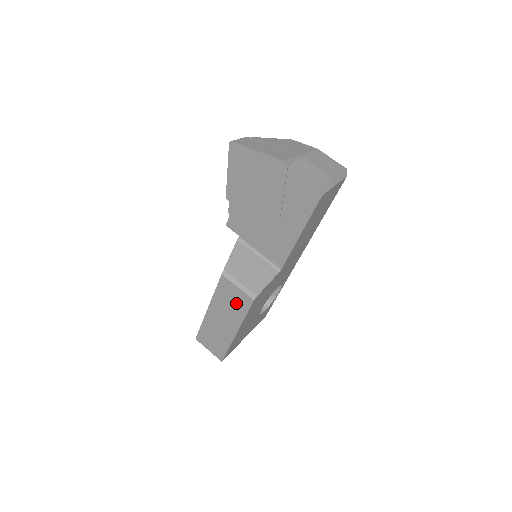
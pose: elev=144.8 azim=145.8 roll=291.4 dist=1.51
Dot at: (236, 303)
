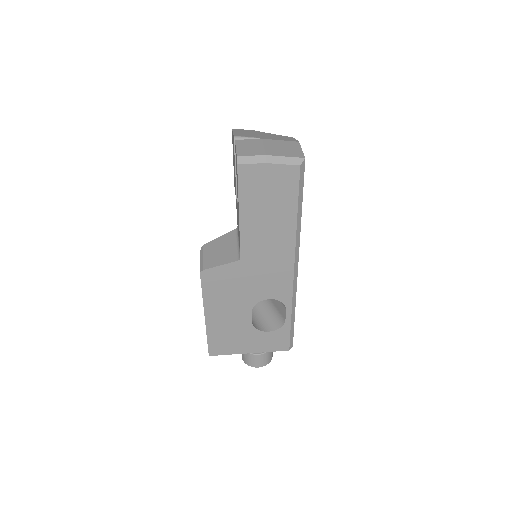
Dot at: occluded
